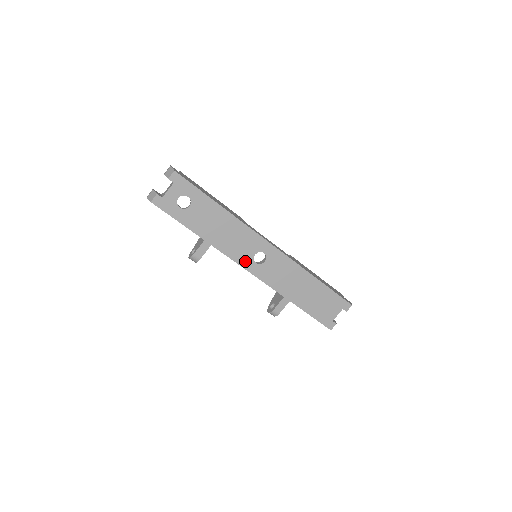
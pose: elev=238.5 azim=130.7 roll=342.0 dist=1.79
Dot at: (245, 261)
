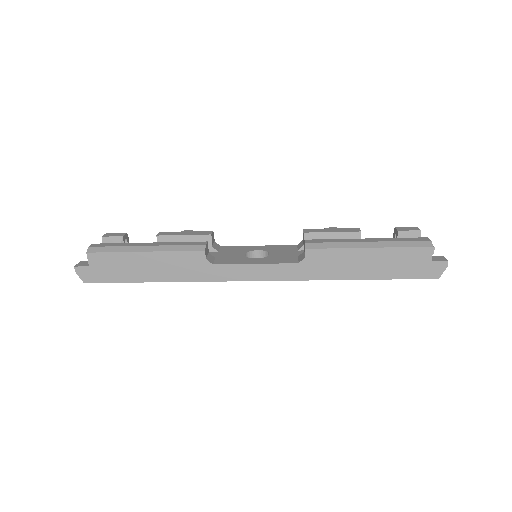
Dot at: occluded
